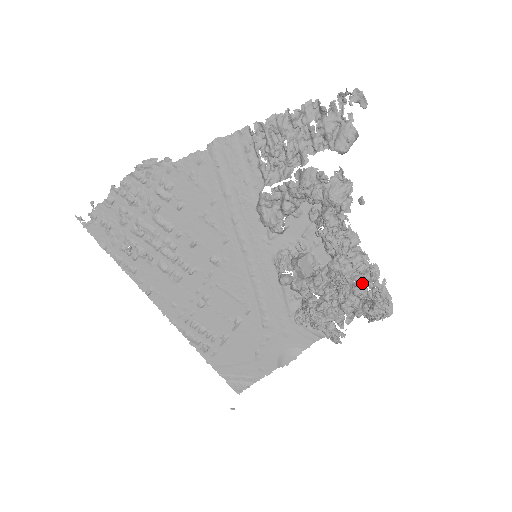
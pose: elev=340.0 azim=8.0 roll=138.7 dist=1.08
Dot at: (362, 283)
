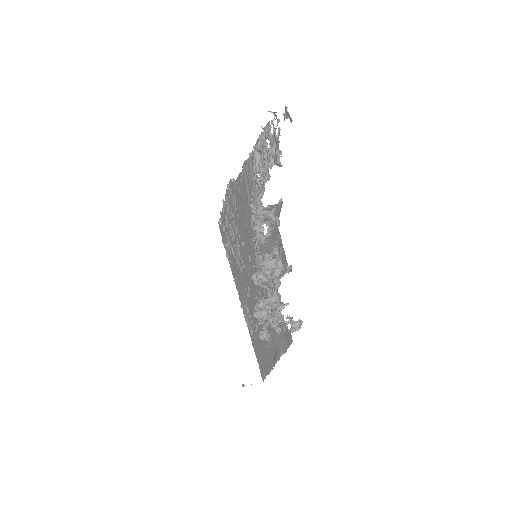
Dot at: (272, 285)
